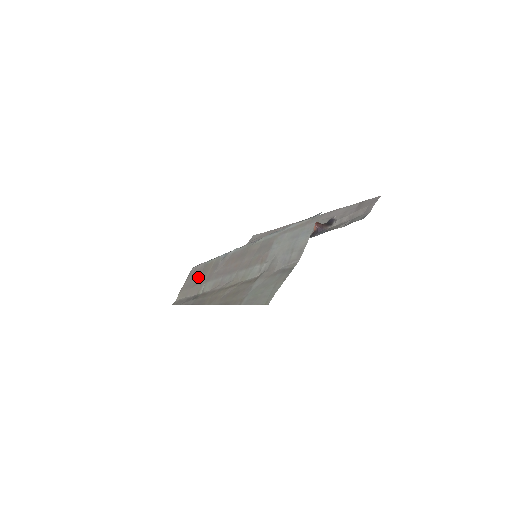
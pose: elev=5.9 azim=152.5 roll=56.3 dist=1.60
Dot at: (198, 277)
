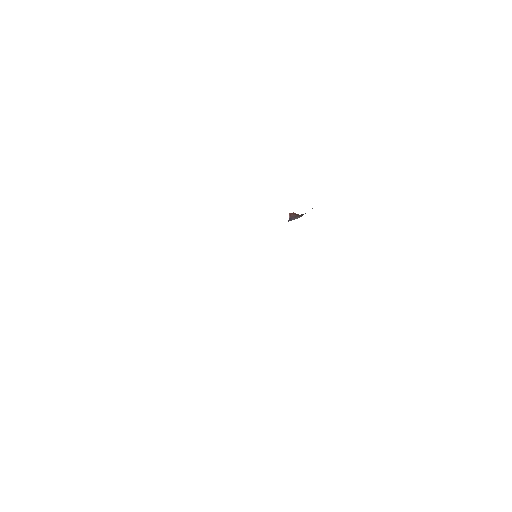
Dot at: occluded
